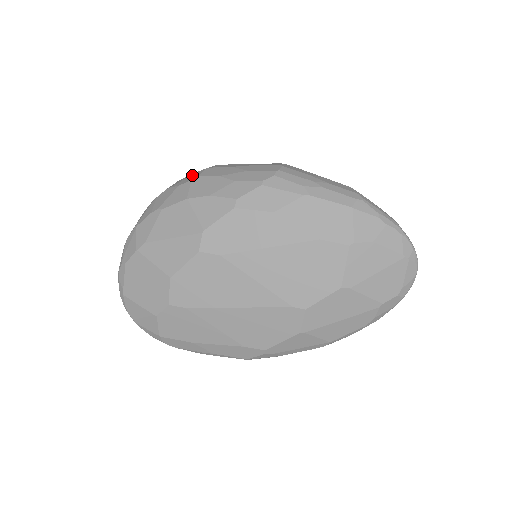
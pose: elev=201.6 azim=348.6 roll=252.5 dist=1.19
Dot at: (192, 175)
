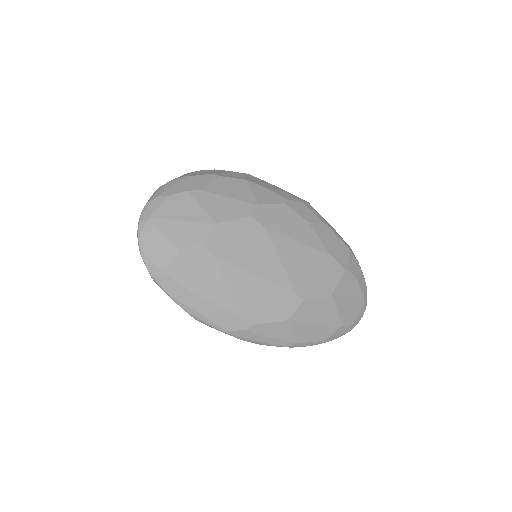
Dot at: occluded
